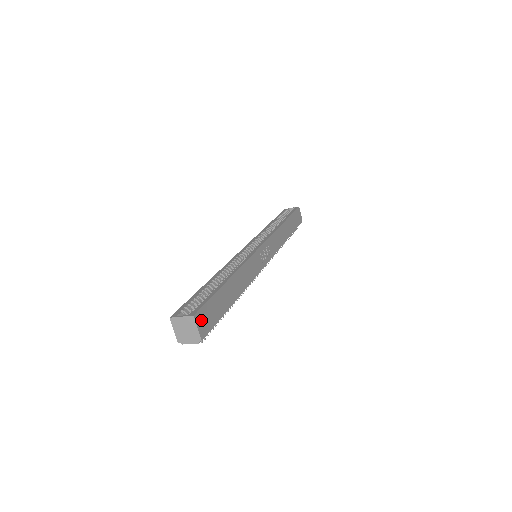
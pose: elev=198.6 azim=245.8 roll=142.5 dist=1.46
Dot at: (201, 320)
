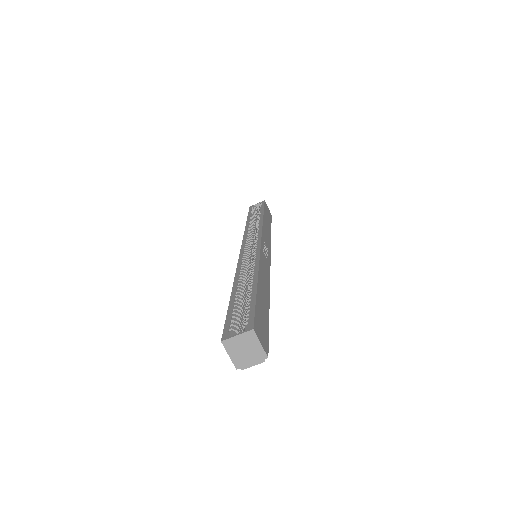
Dot at: (259, 333)
